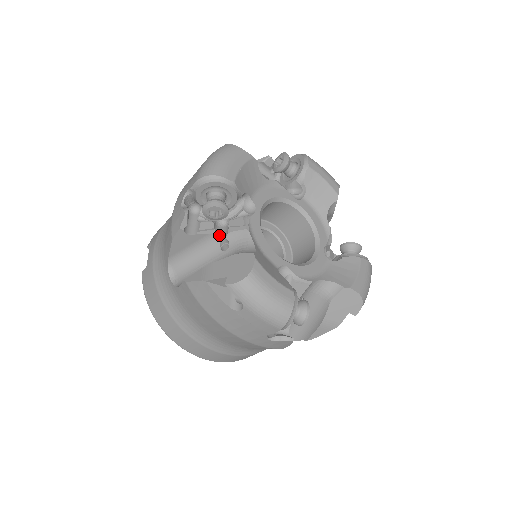
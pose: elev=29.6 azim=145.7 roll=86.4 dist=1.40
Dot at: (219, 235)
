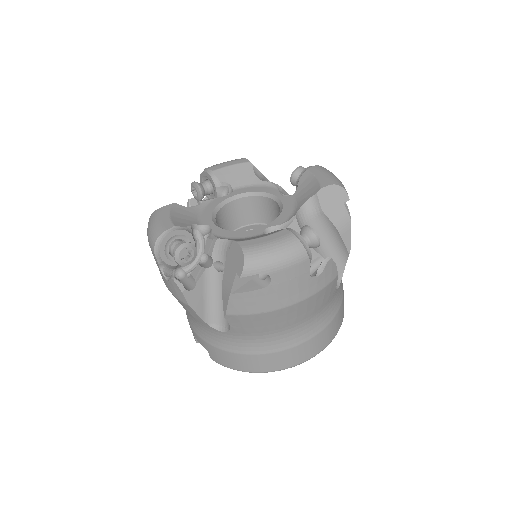
Dot at: (209, 266)
